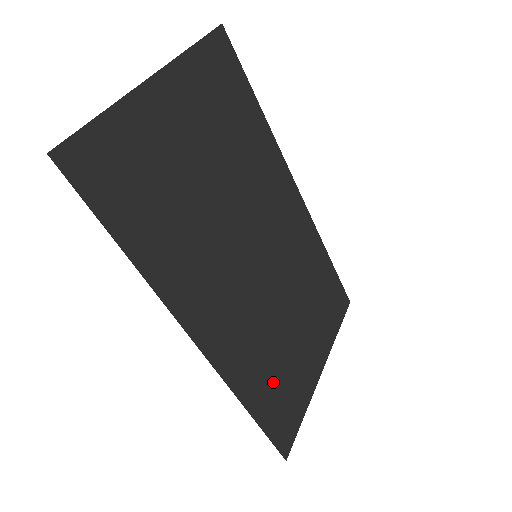
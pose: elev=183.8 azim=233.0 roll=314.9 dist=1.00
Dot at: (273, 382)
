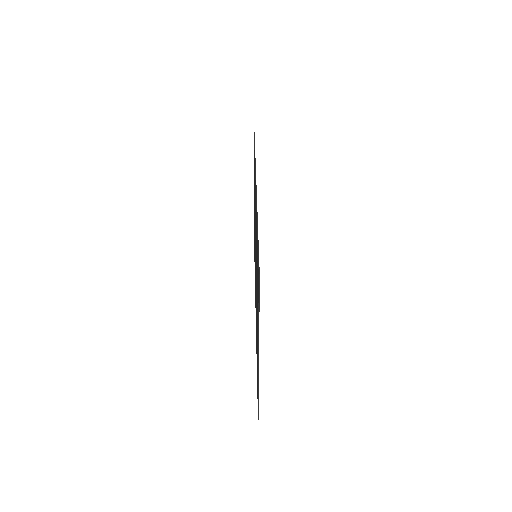
Dot at: occluded
